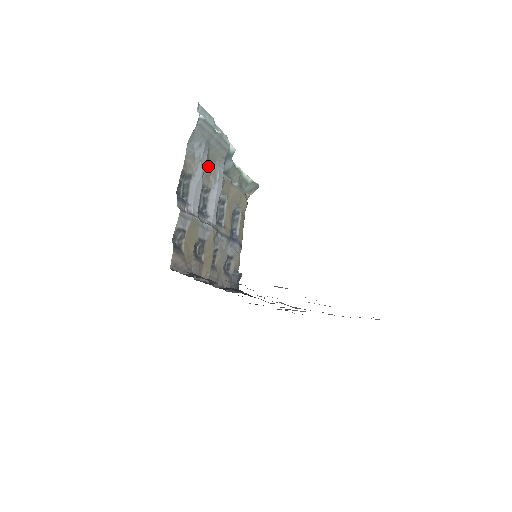
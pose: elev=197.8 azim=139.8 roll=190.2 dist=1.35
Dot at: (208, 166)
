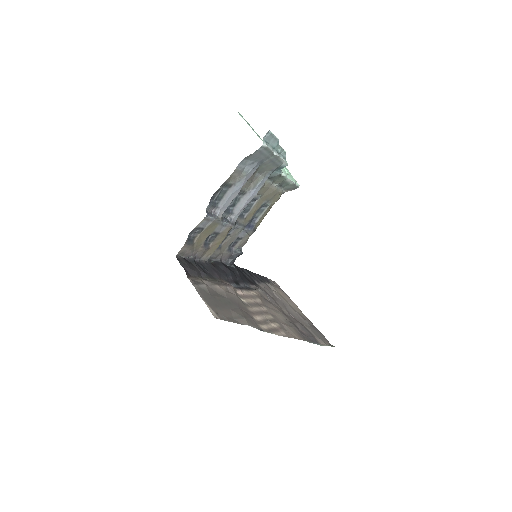
Dot at: (253, 177)
